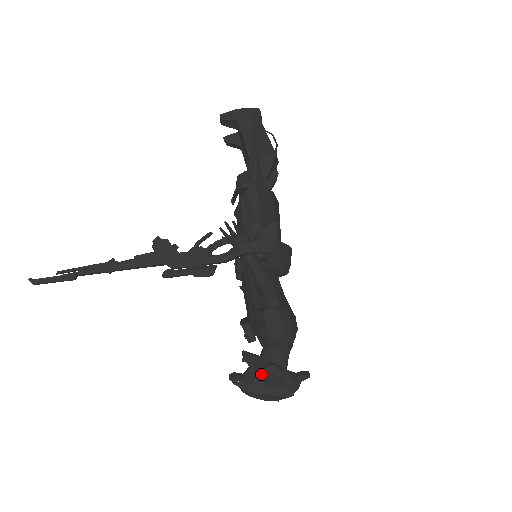
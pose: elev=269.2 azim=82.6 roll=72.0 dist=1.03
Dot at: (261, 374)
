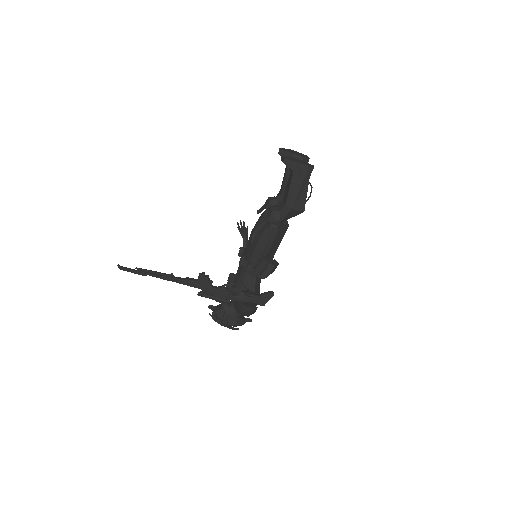
Dot at: (226, 317)
